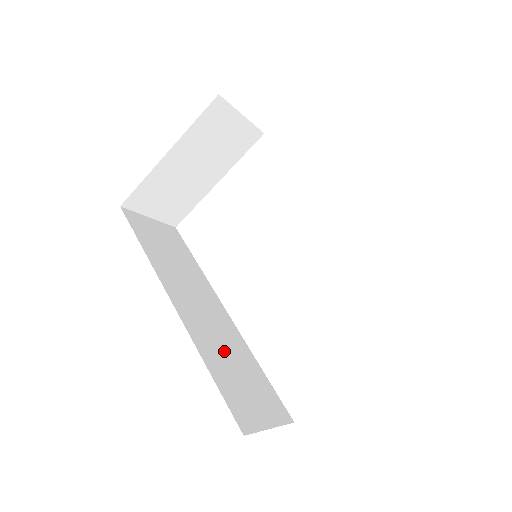
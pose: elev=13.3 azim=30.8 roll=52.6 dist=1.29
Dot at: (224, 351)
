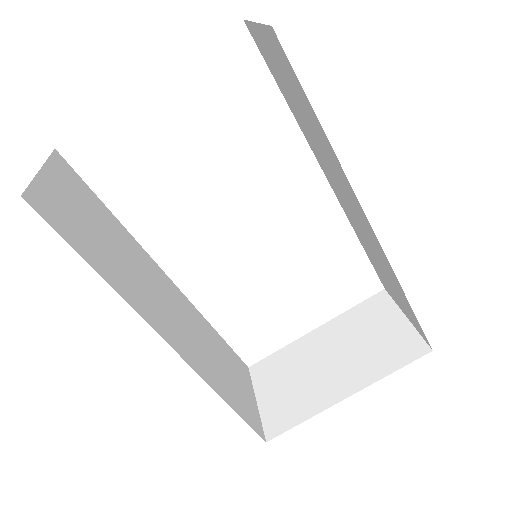
Dot at: (208, 353)
